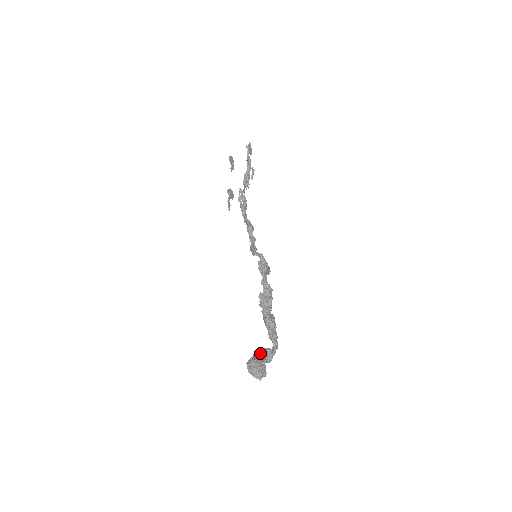
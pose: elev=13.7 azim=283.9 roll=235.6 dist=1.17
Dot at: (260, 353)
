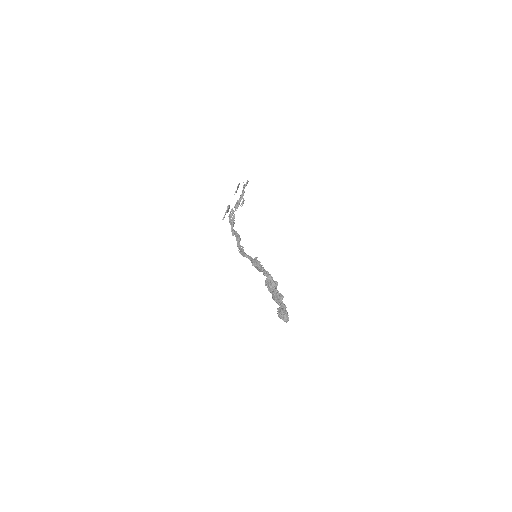
Dot at: occluded
